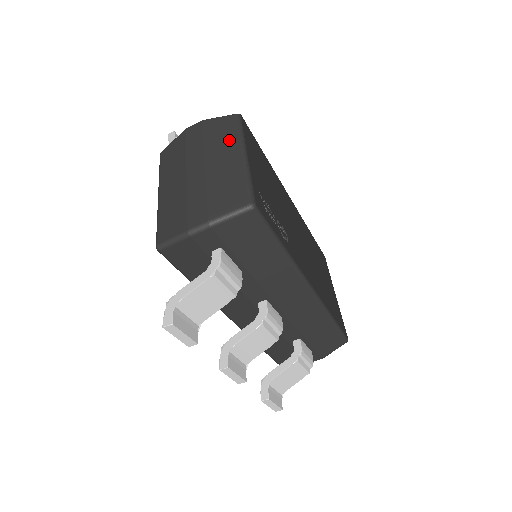
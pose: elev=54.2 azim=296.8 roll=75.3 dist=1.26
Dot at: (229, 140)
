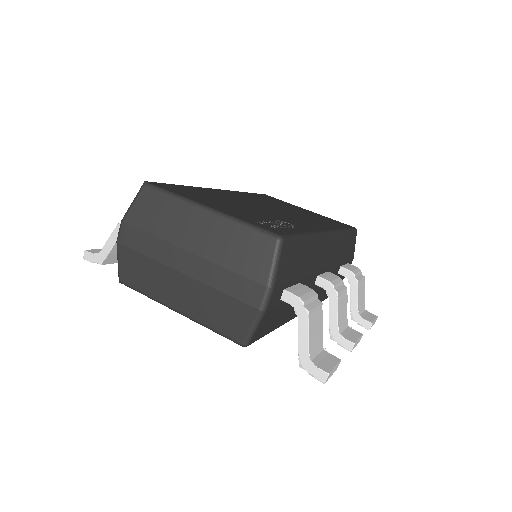
Dot at: (175, 212)
